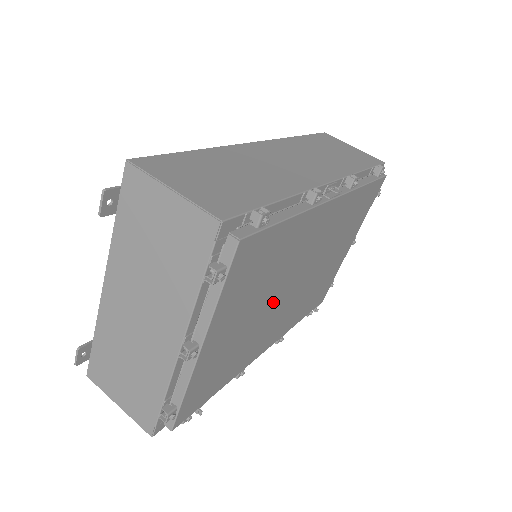
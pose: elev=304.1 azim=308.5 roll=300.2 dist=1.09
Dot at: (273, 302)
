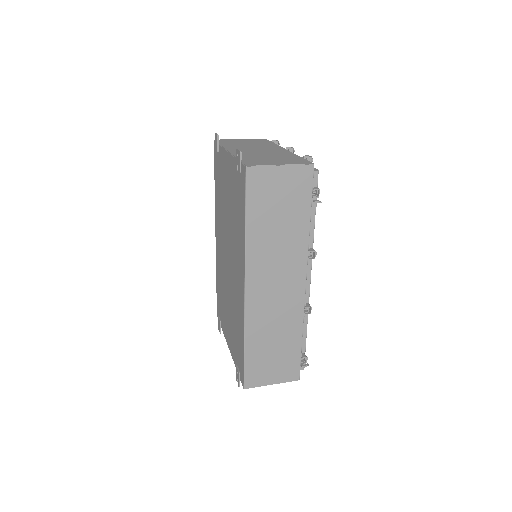
Dot at: occluded
